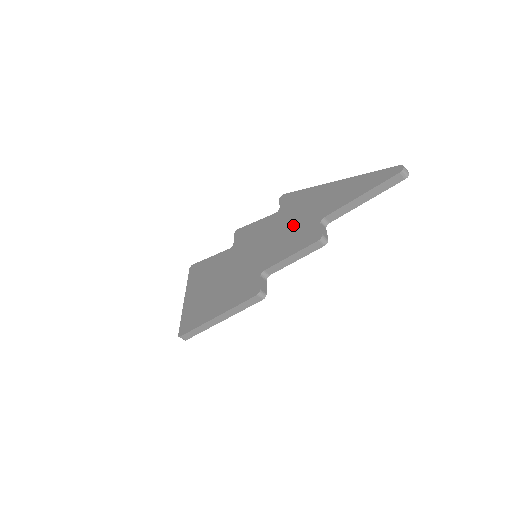
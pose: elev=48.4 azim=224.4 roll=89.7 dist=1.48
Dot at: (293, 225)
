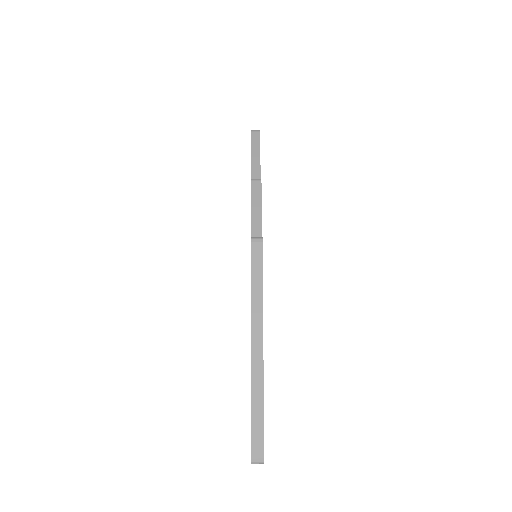
Dot at: occluded
